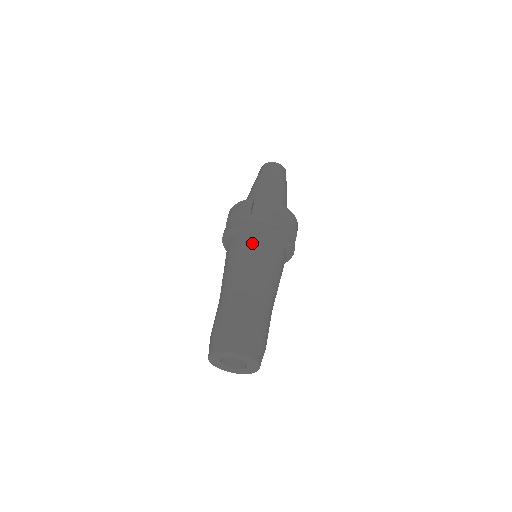
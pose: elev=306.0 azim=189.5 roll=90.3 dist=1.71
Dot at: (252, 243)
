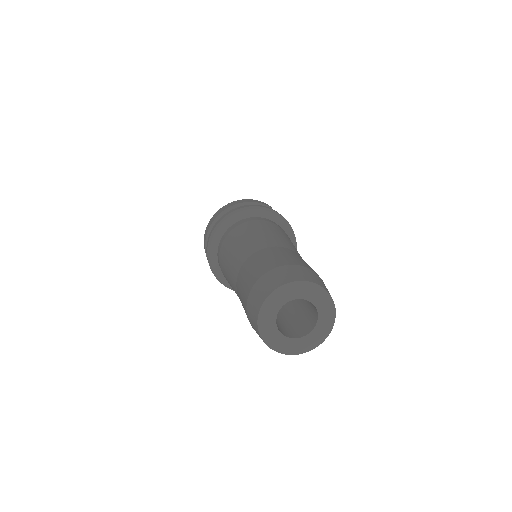
Dot at: (283, 230)
